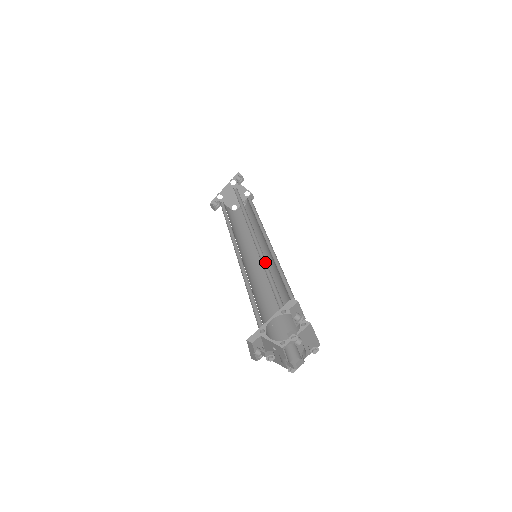
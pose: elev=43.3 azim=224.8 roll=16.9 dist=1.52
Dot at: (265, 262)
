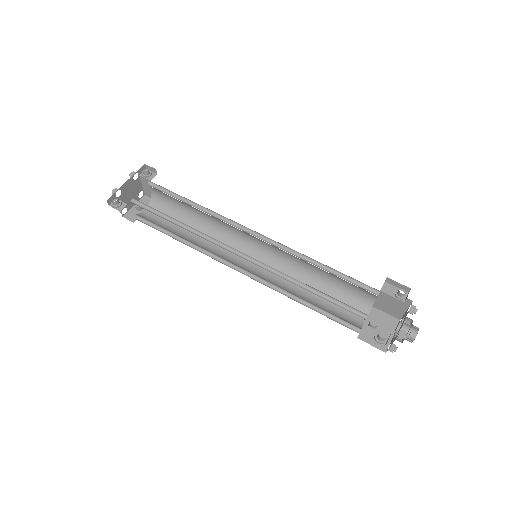
Dot at: (299, 256)
